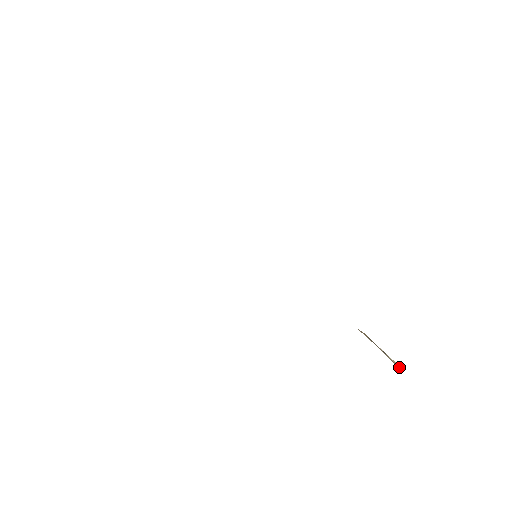
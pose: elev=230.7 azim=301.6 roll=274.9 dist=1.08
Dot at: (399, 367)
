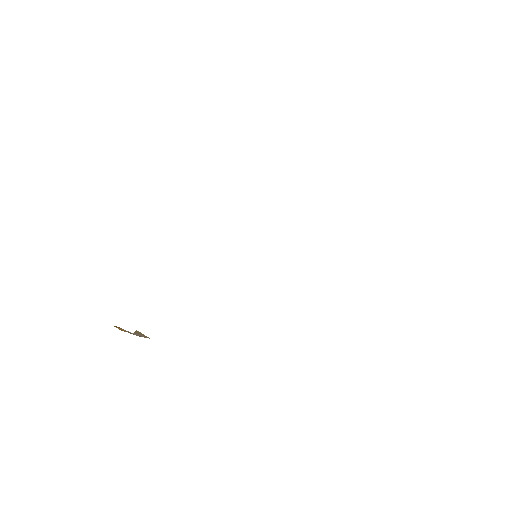
Dot at: occluded
